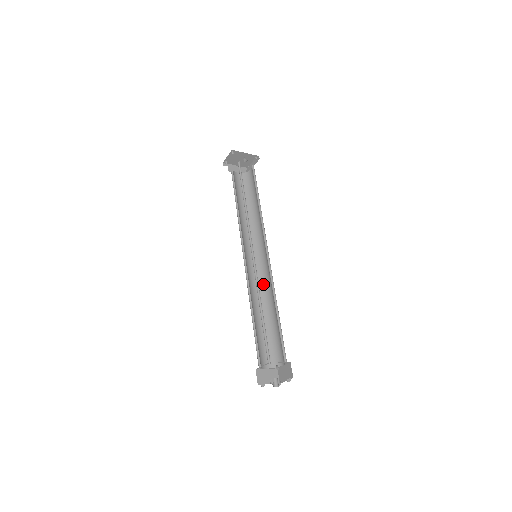
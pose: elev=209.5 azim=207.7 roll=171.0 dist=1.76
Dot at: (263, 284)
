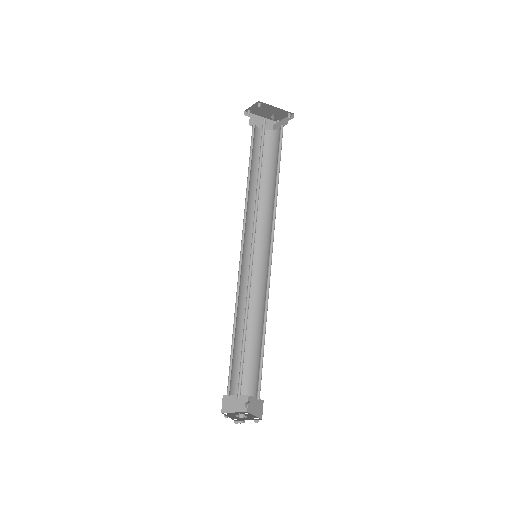
Dot at: (257, 291)
